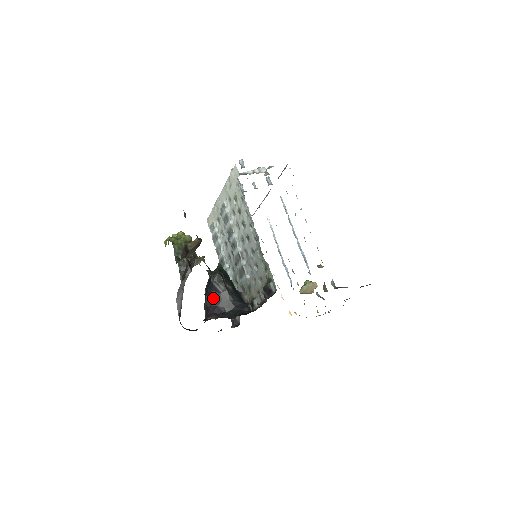
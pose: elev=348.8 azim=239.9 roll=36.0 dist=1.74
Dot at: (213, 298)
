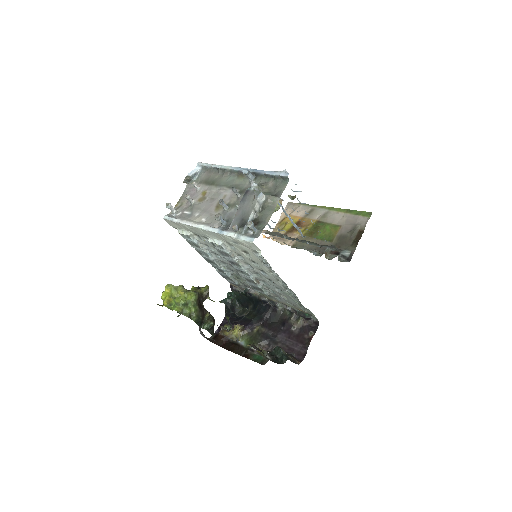
Dot at: (239, 320)
